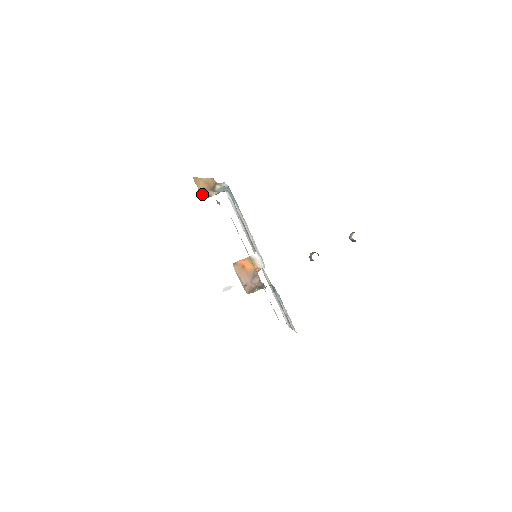
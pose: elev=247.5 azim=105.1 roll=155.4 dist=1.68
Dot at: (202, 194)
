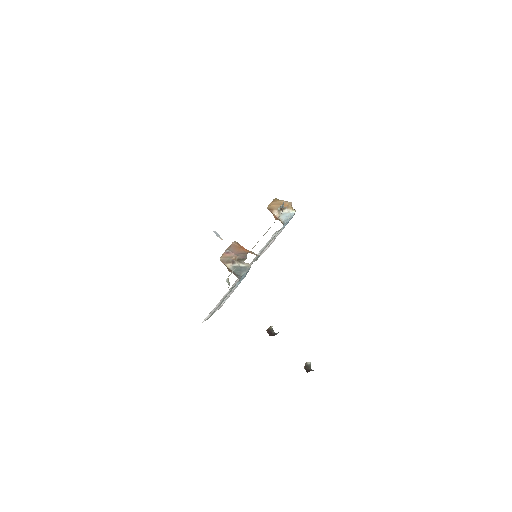
Dot at: (270, 206)
